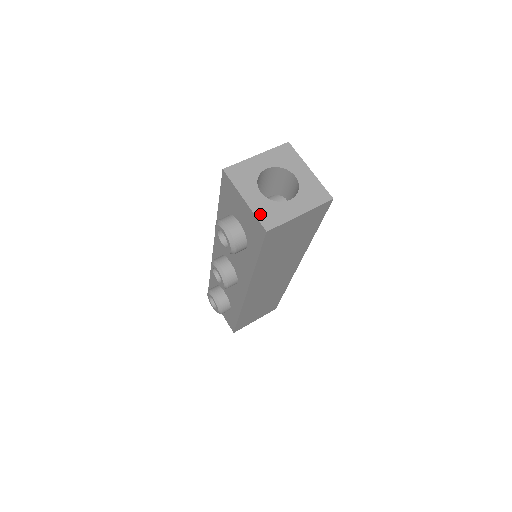
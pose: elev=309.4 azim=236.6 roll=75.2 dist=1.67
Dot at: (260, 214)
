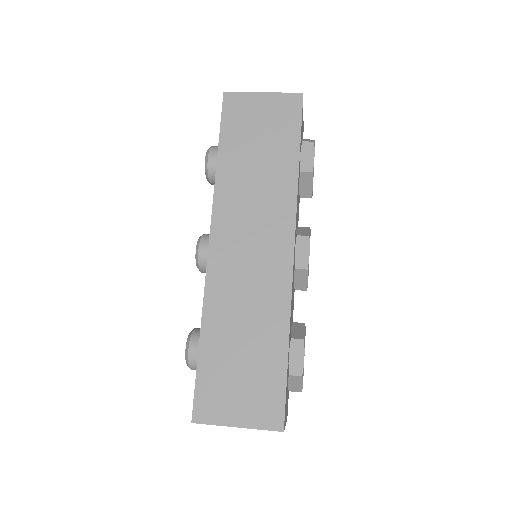
Dot at: occluded
